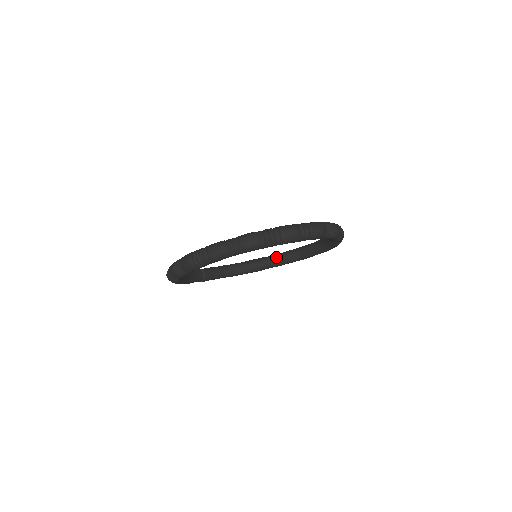
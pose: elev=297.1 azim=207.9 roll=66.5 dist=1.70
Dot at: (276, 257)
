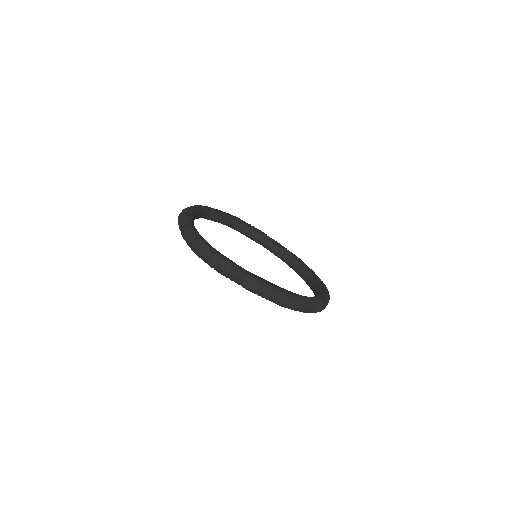
Dot at: (275, 246)
